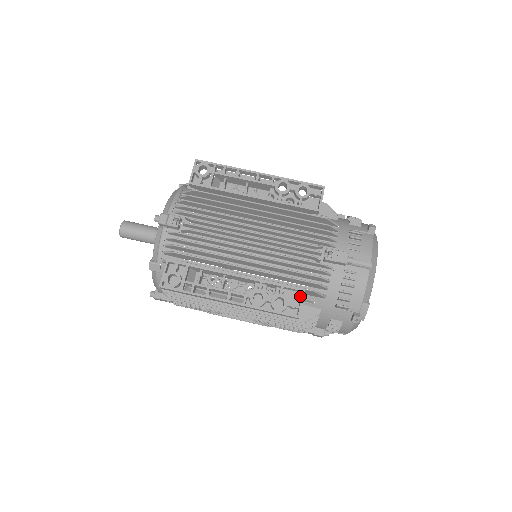
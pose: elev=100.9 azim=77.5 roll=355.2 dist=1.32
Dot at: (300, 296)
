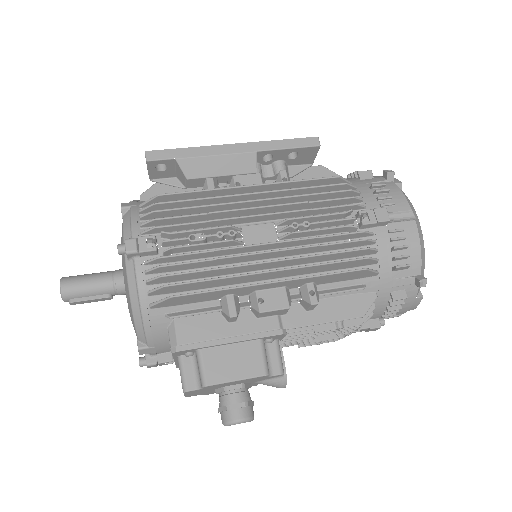
Dot at: (310, 159)
